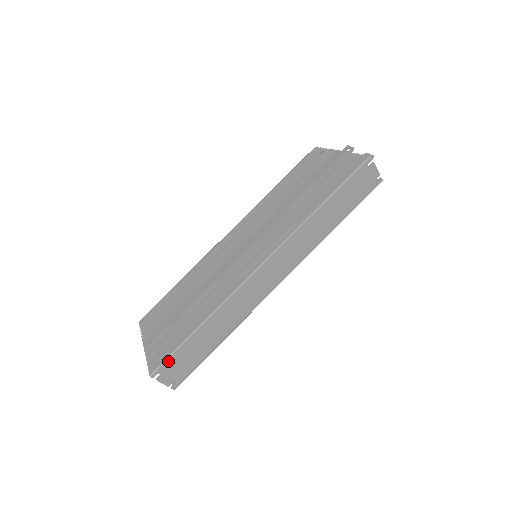
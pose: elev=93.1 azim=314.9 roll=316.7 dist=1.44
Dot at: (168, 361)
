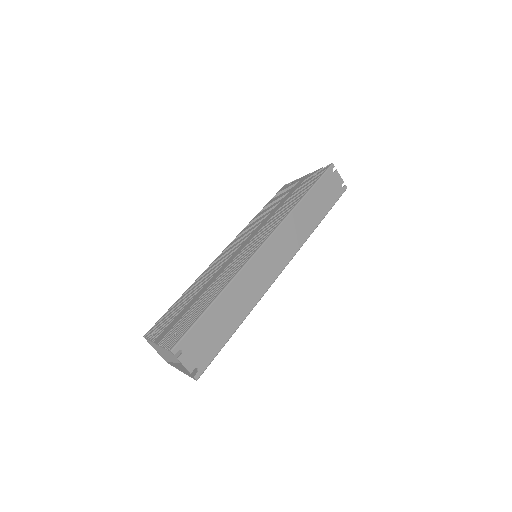
Dot at: (189, 334)
